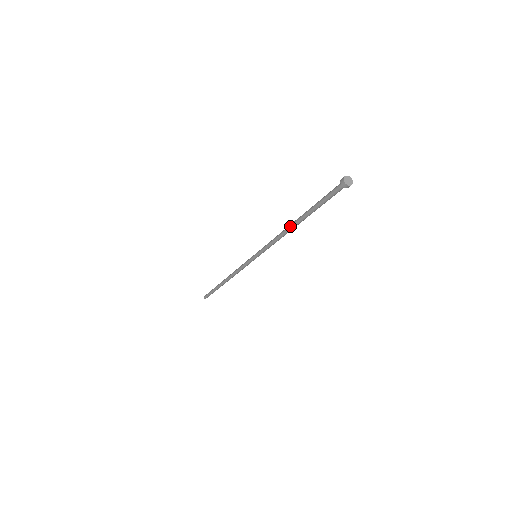
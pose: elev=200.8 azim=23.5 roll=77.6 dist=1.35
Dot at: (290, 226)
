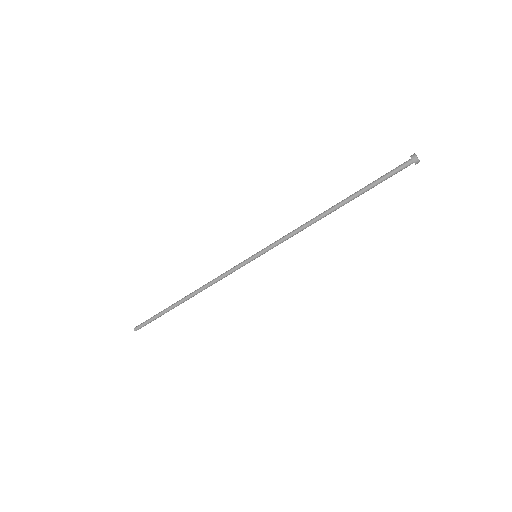
Dot at: (327, 213)
